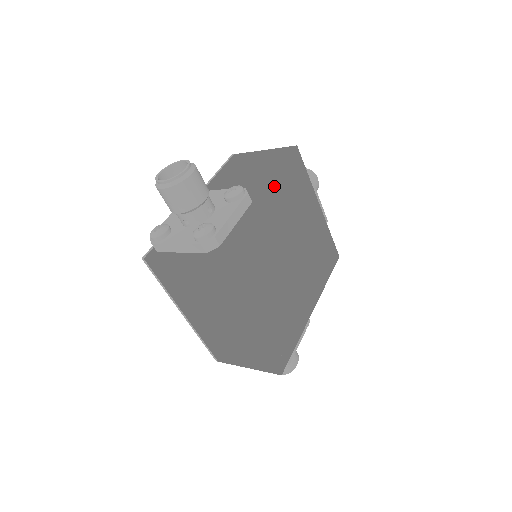
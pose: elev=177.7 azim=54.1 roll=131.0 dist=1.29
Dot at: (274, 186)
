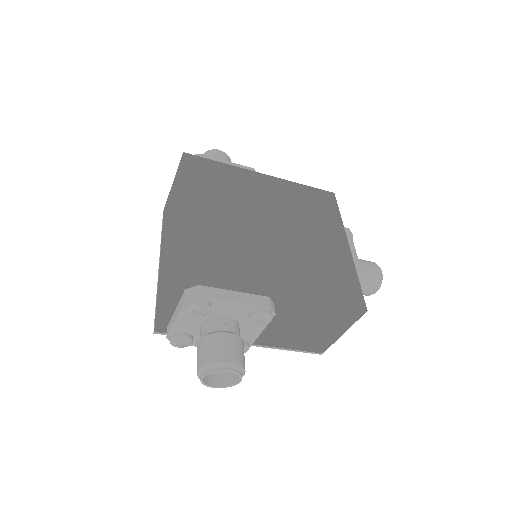
Dot at: (286, 184)
